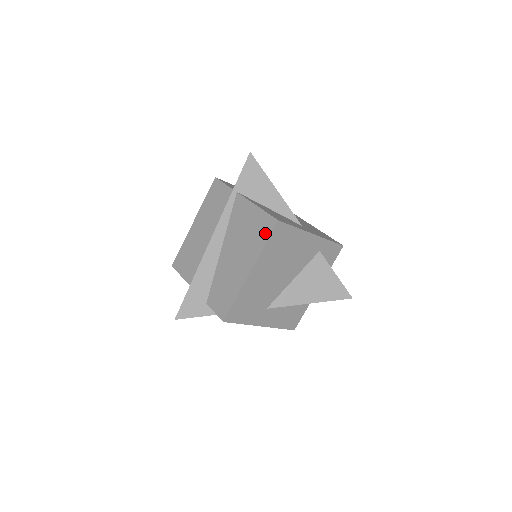
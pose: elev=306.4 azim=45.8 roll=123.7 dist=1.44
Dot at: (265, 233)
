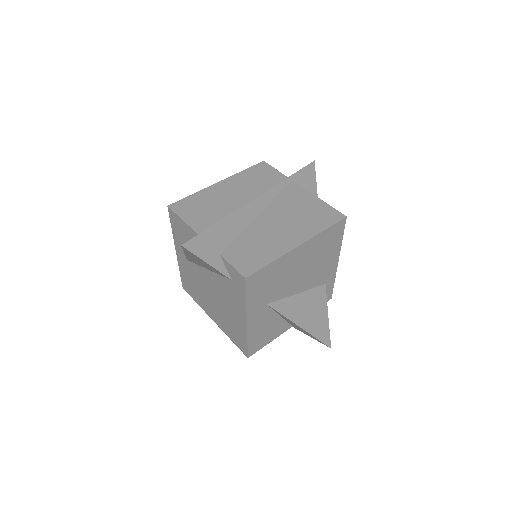
Dot at: (328, 221)
